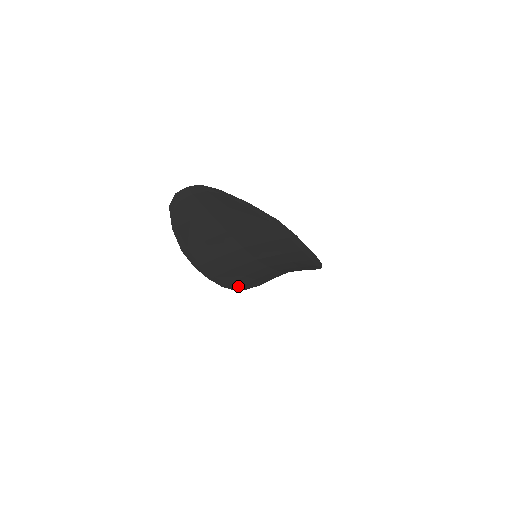
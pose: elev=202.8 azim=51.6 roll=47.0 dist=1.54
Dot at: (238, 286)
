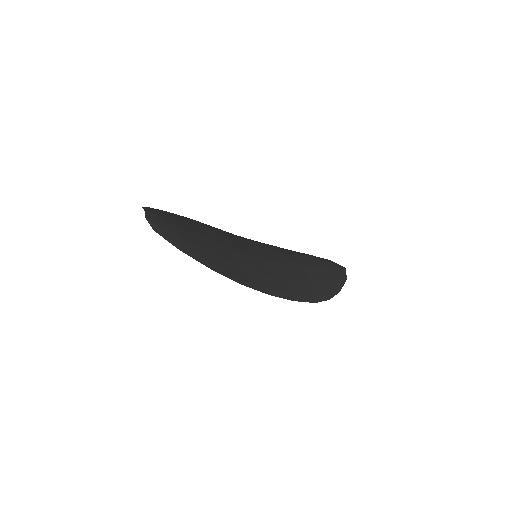
Dot at: (277, 248)
